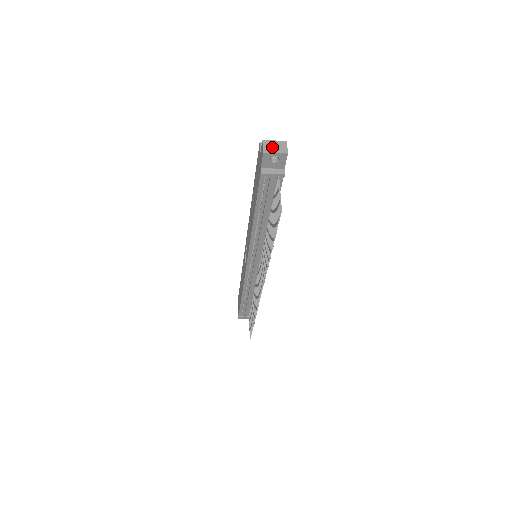
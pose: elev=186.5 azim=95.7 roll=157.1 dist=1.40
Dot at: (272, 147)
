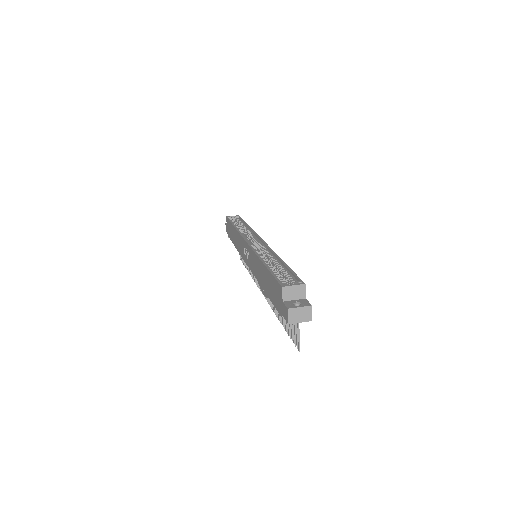
Dot at: (297, 316)
